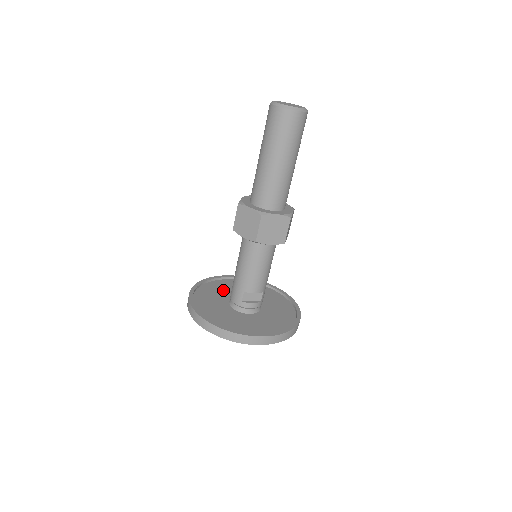
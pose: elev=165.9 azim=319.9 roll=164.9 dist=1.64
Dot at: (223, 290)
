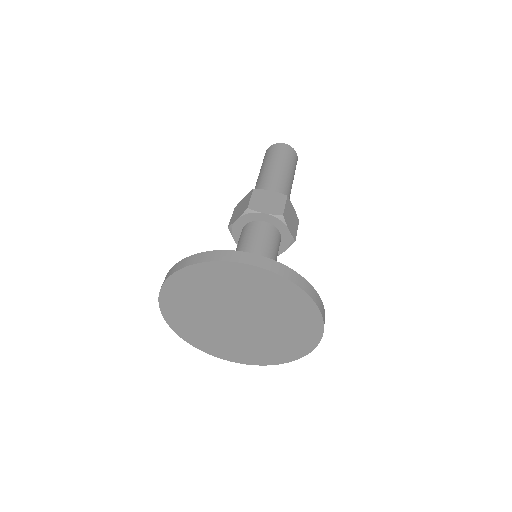
Dot at: occluded
